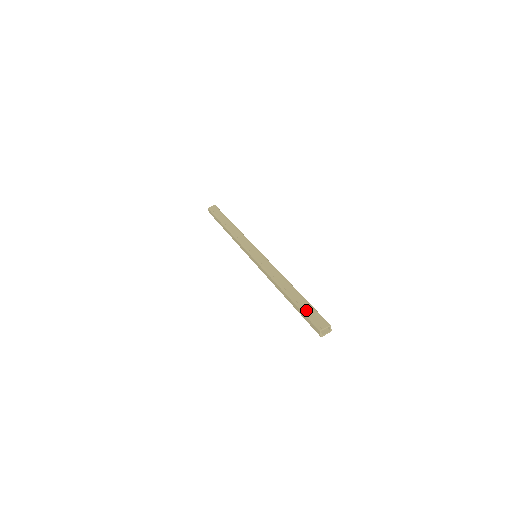
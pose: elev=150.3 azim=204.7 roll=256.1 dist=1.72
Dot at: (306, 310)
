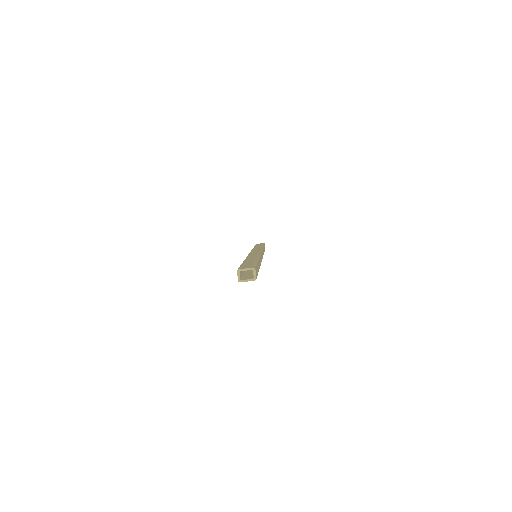
Dot at: (246, 263)
